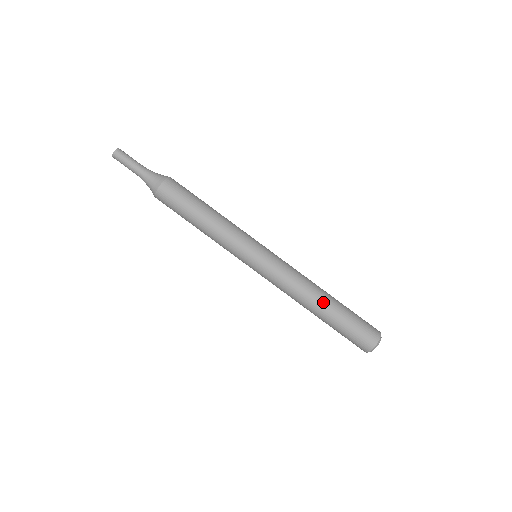
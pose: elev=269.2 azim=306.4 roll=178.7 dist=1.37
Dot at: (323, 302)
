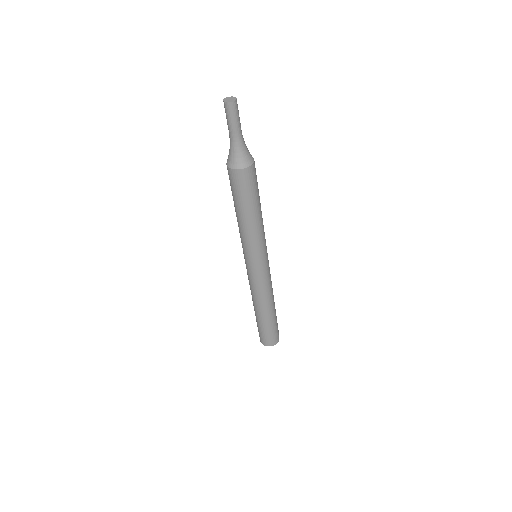
Dot at: (273, 308)
